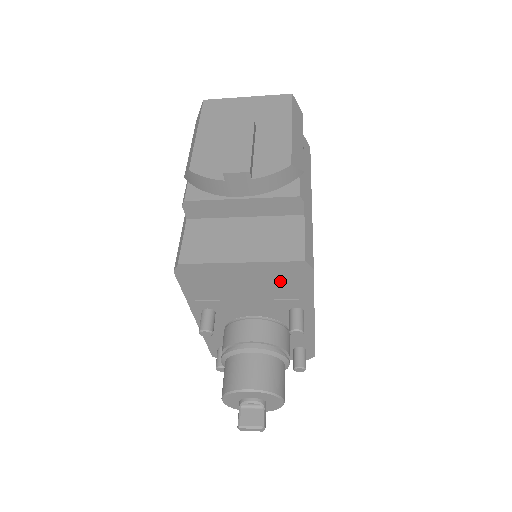
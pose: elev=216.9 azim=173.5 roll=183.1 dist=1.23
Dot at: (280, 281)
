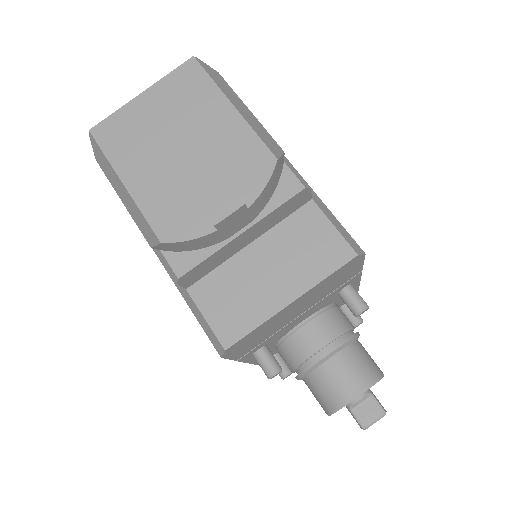
Dot at: (331, 284)
